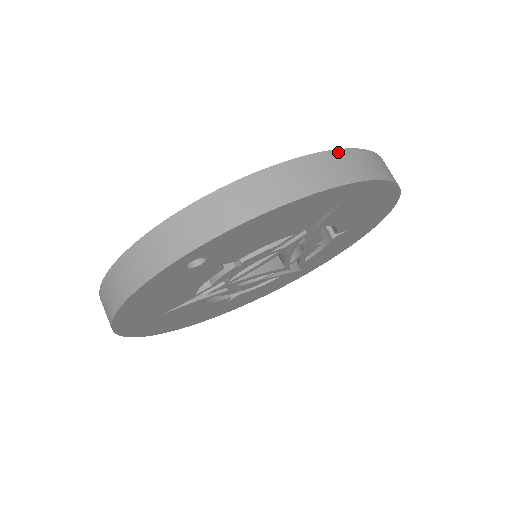
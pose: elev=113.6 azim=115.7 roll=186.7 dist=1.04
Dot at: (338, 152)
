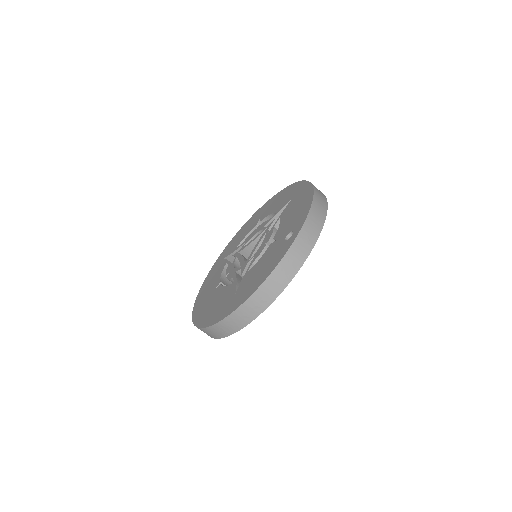
Dot at: occluded
